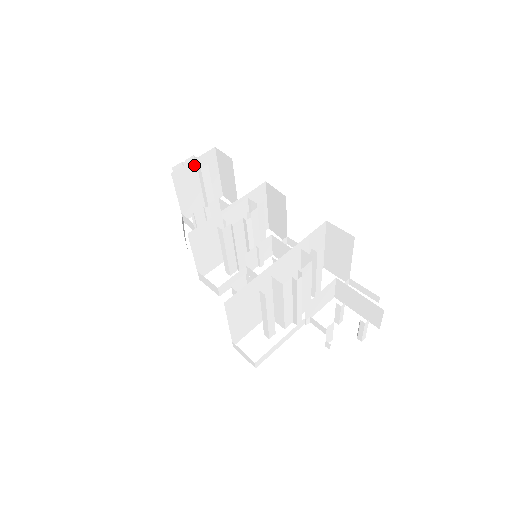
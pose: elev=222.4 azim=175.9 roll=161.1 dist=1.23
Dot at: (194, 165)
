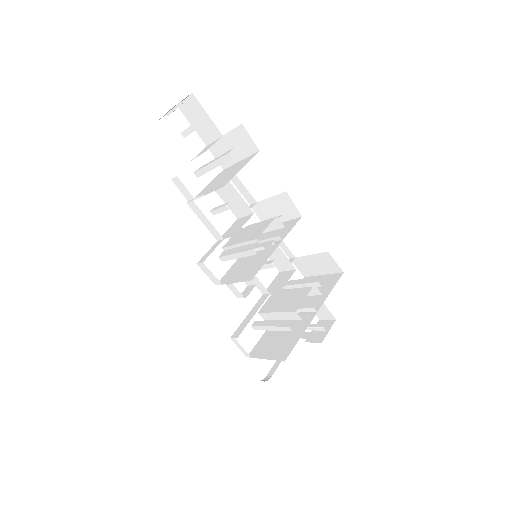
Dot at: occluded
